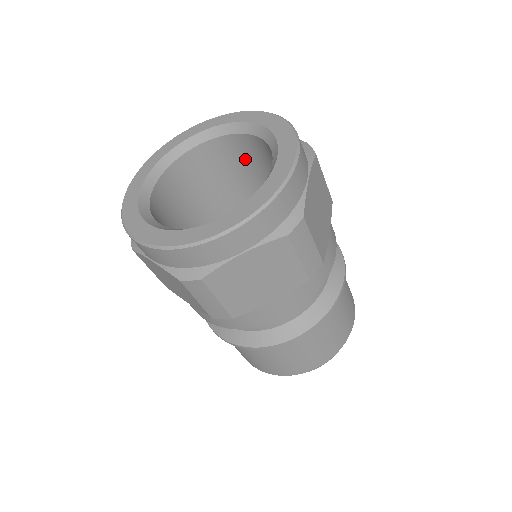
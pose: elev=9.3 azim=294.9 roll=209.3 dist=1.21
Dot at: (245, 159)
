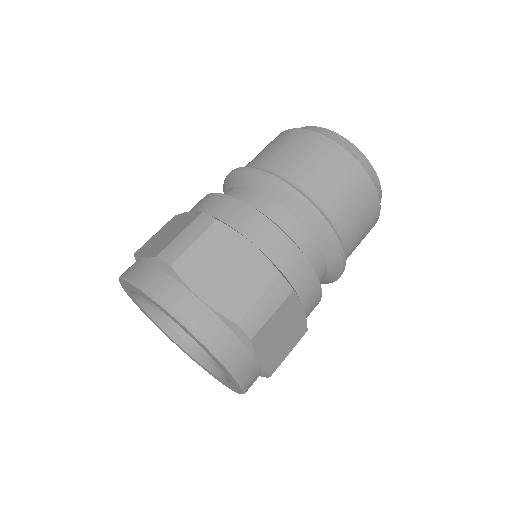
Dot at: occluded
